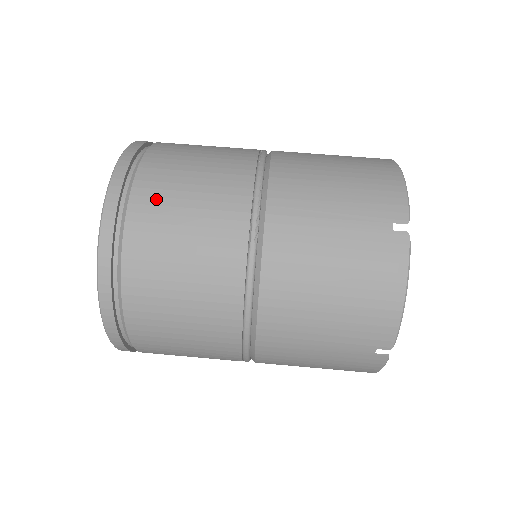
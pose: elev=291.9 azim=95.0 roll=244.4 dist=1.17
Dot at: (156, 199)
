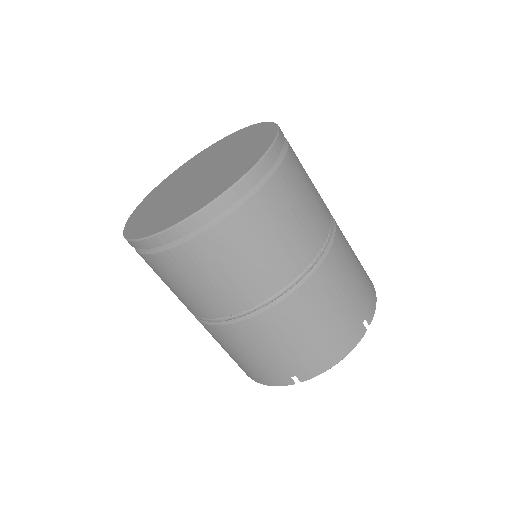
Dot at: (204, 256)
